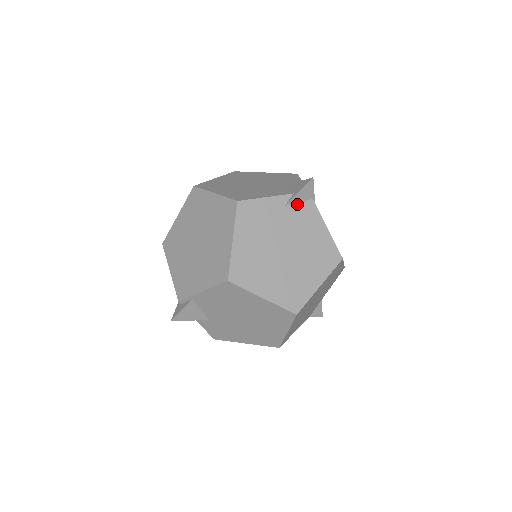
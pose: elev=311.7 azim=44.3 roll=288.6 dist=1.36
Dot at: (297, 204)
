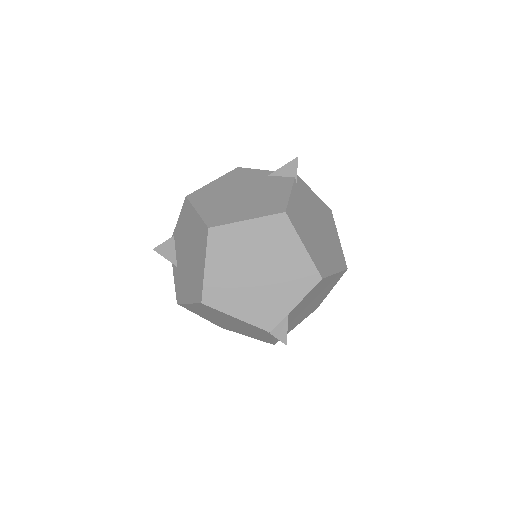
Dot at: (279, 177)
